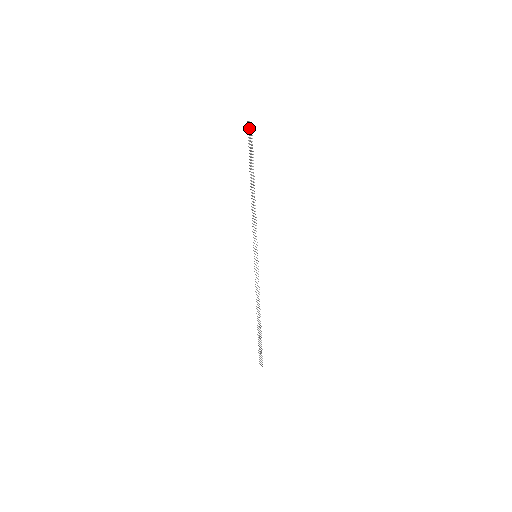
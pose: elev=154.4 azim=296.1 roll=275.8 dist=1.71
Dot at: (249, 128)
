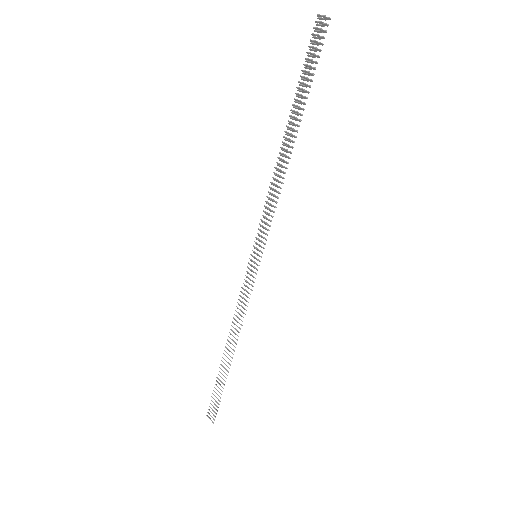
Dot at: (319, 29)
